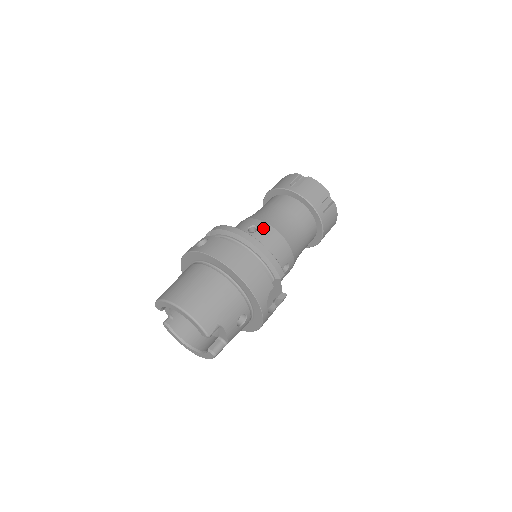
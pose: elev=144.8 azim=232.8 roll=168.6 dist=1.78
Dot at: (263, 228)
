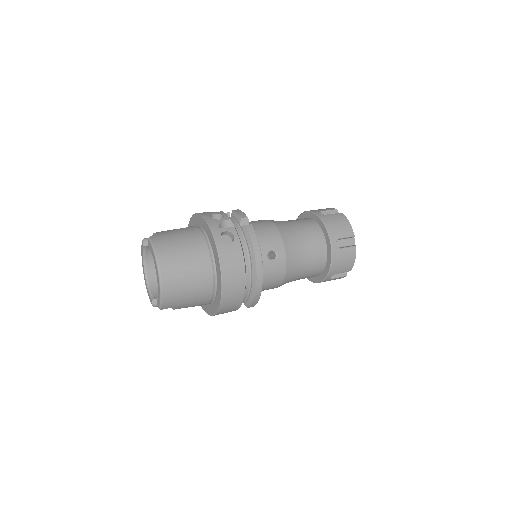
Dot at: (280, 262)
